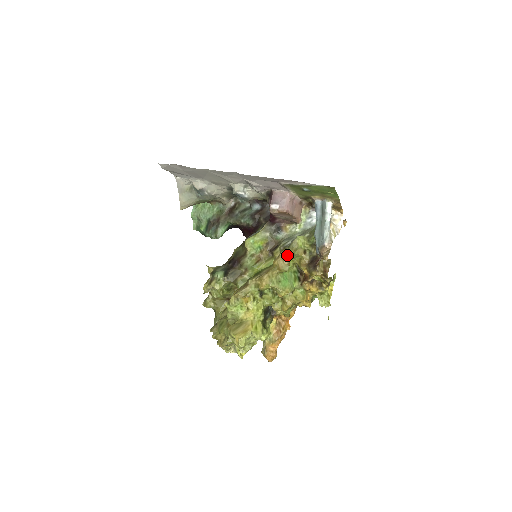
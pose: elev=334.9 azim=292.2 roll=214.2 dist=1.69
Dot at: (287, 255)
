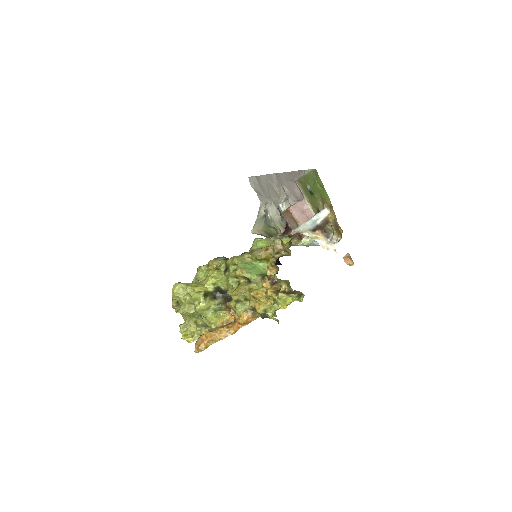
Dot at: (268, 247)
